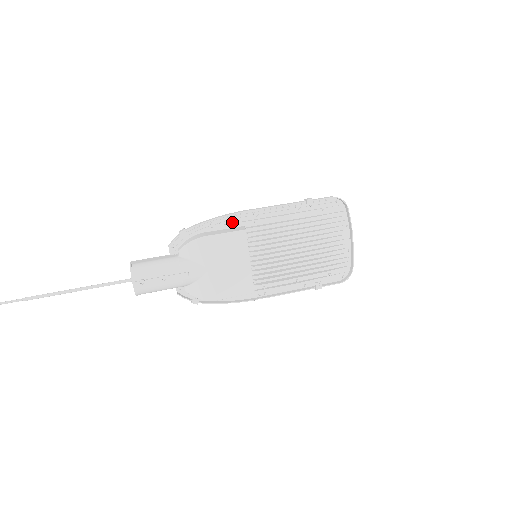
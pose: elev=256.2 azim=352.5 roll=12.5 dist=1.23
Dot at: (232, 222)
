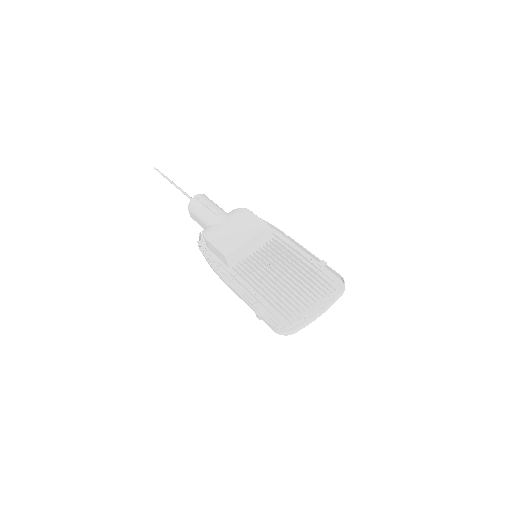
Dot at: occluded
